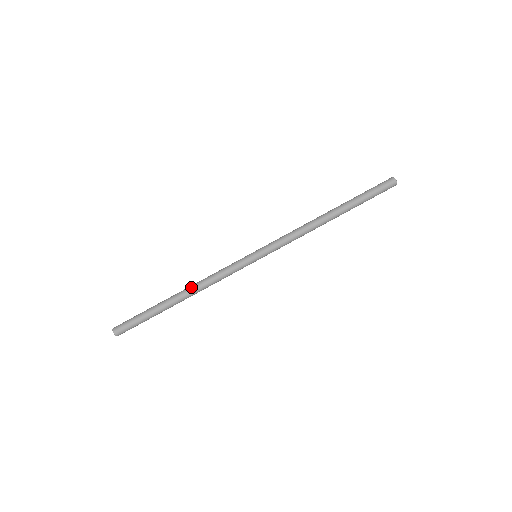
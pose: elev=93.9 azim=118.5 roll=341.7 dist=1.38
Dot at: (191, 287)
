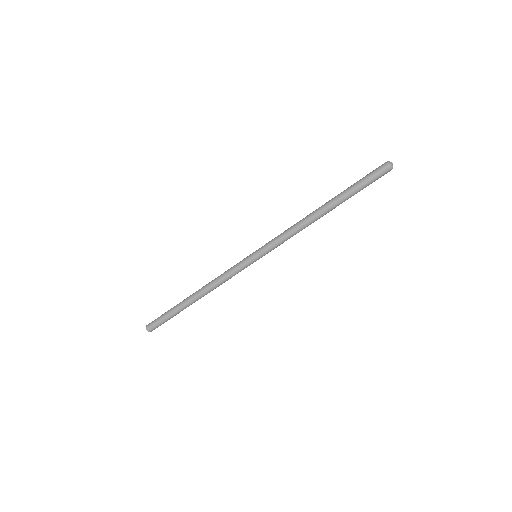
Dot at: (205, 294)
